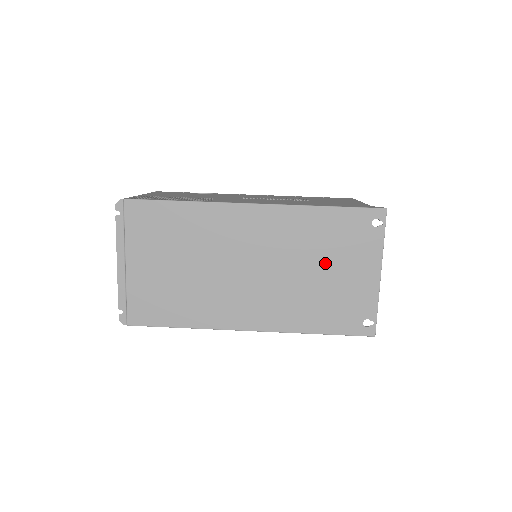
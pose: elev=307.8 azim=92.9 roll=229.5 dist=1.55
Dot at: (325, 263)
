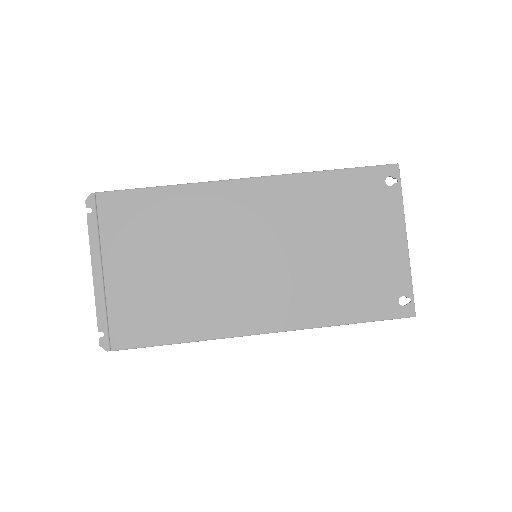
Dot at: (341, 235)
